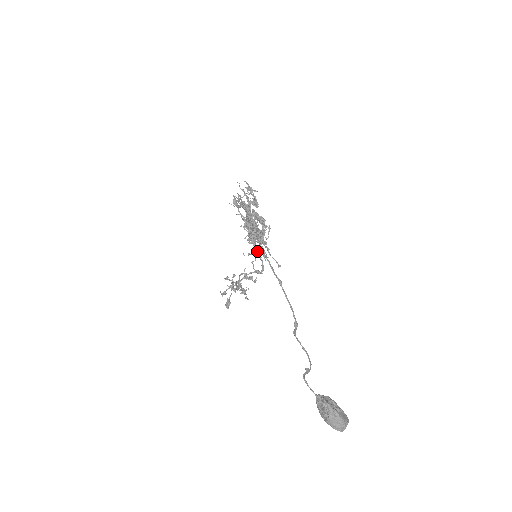
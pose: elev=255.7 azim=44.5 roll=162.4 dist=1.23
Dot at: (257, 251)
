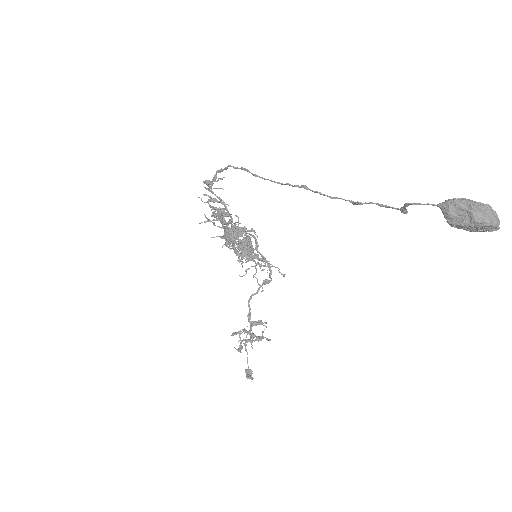
Dot at: occluded
